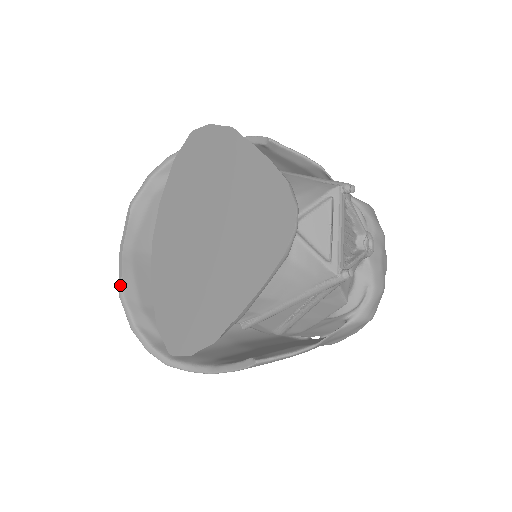
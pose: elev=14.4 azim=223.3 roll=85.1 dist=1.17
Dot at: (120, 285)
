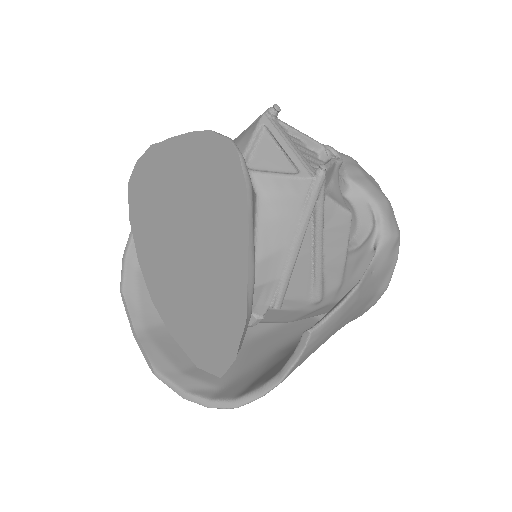
Dot at: (150, 365)
